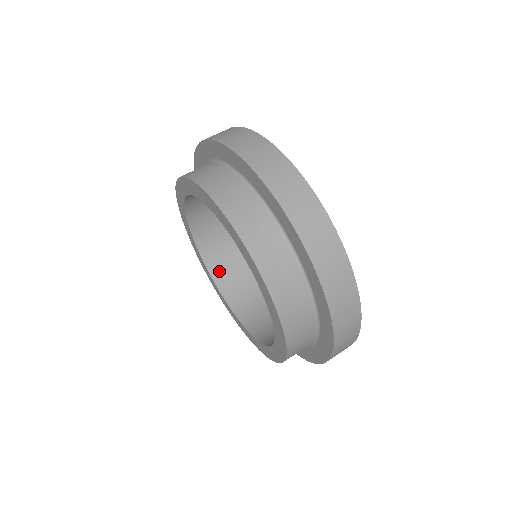
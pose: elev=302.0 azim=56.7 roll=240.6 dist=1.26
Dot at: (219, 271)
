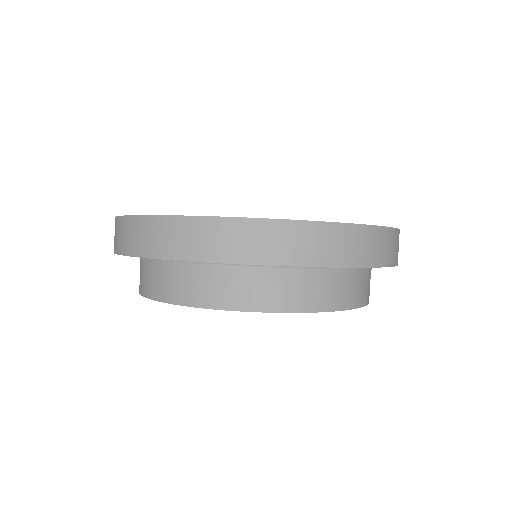
Dot at: occluded
